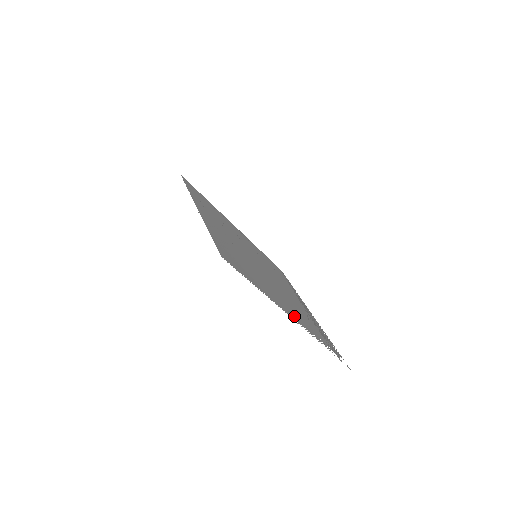
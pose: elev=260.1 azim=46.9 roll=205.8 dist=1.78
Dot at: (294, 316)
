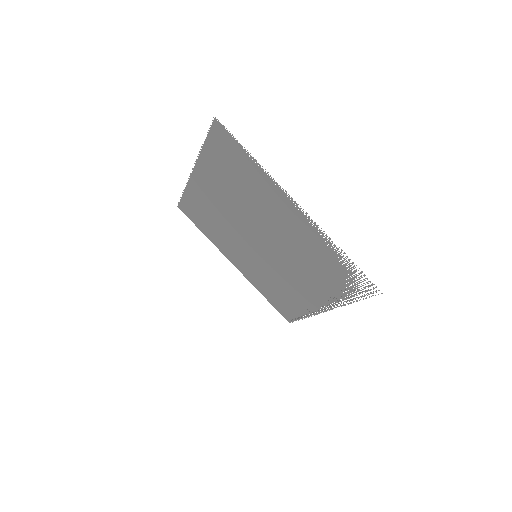
Dot at: (299, 219)
